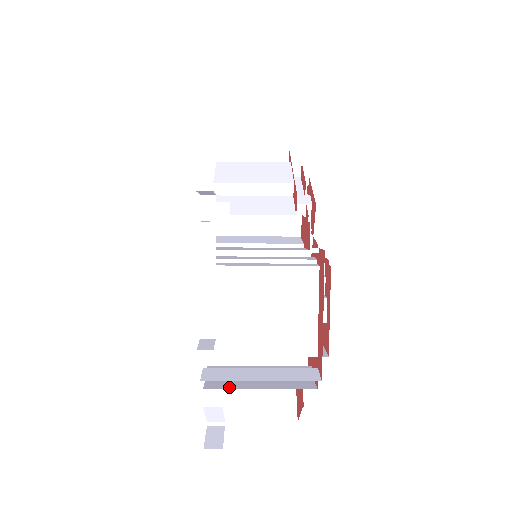
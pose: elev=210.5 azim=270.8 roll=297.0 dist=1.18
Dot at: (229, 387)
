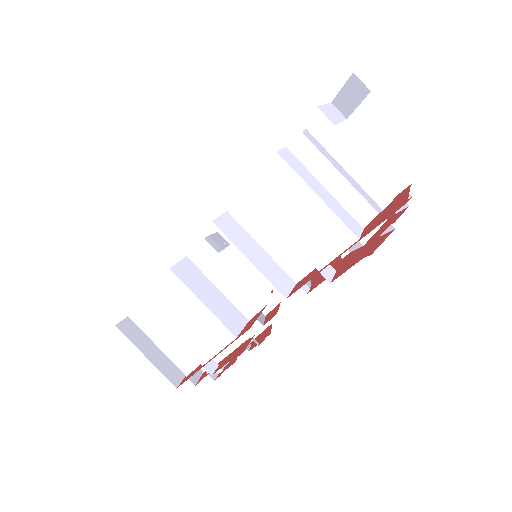
Dot at: (339, 137)
